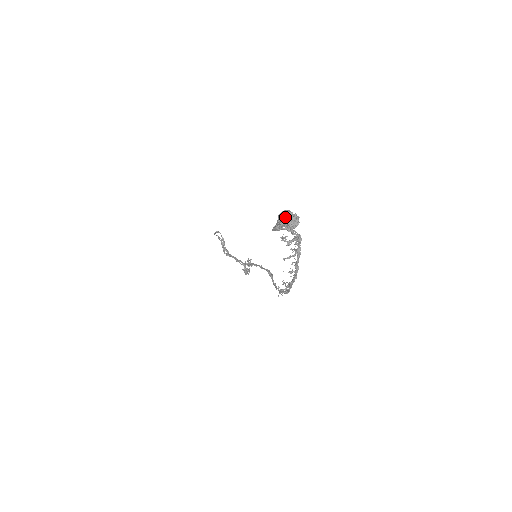
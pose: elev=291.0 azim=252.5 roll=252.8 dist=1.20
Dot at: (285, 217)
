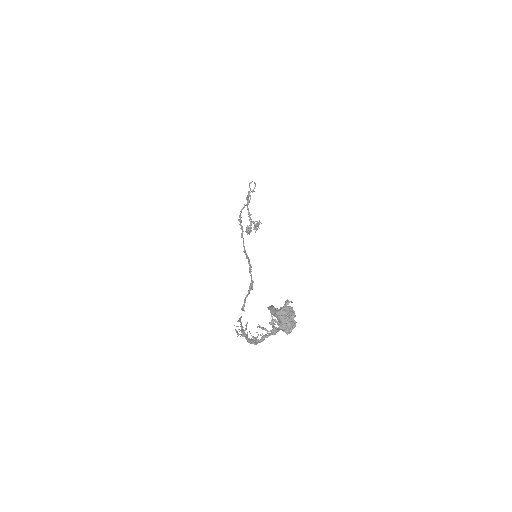
Dot at: (285, 316)
